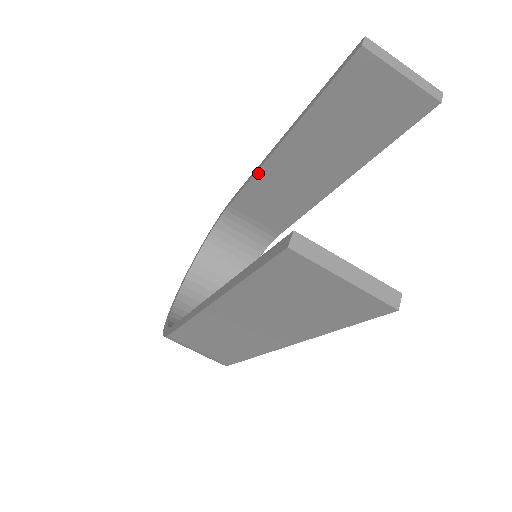
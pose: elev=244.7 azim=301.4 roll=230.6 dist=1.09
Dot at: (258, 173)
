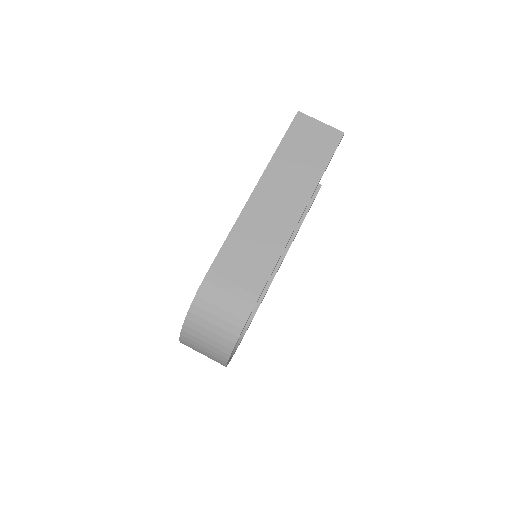
Dot at: occluded
